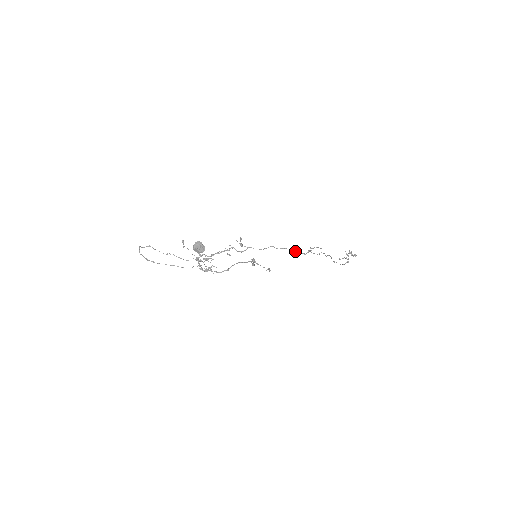
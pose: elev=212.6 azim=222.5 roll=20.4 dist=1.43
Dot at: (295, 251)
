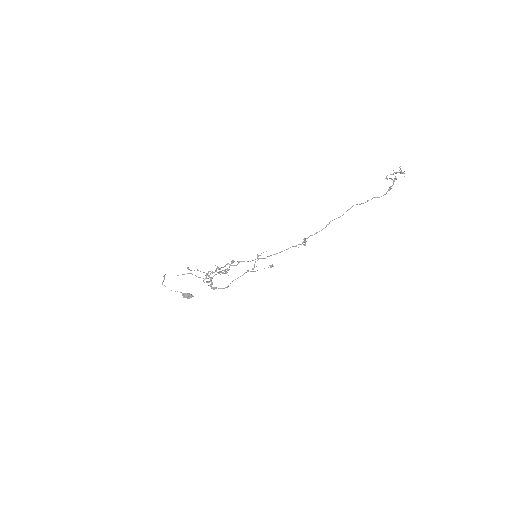
Dot at: (287, 249)
